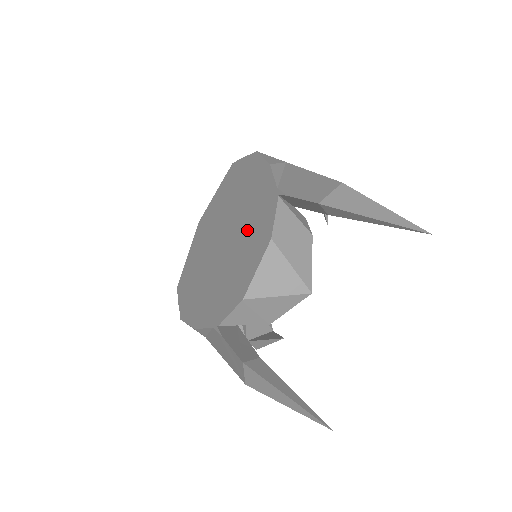
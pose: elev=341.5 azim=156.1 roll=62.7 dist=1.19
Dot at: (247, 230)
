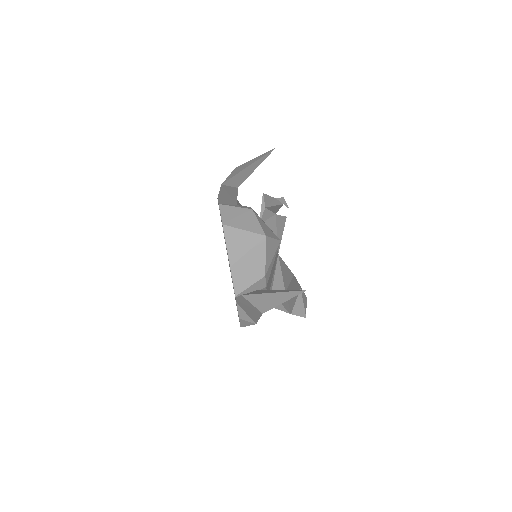
Dot at: occluded
